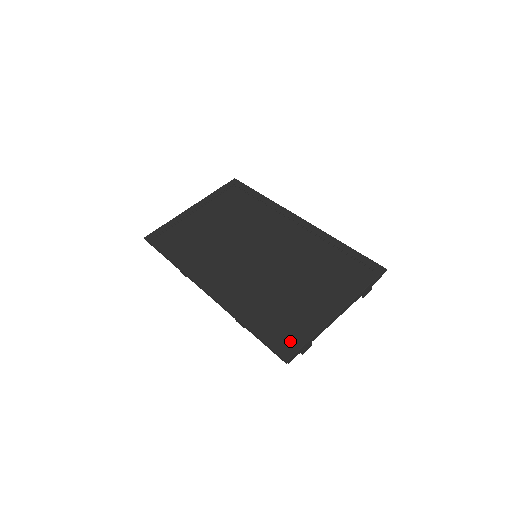
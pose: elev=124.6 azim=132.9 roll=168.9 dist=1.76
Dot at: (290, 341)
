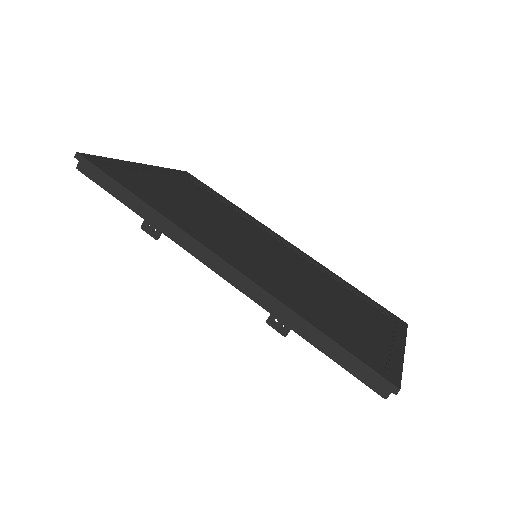
Dot at: (379, 365)
